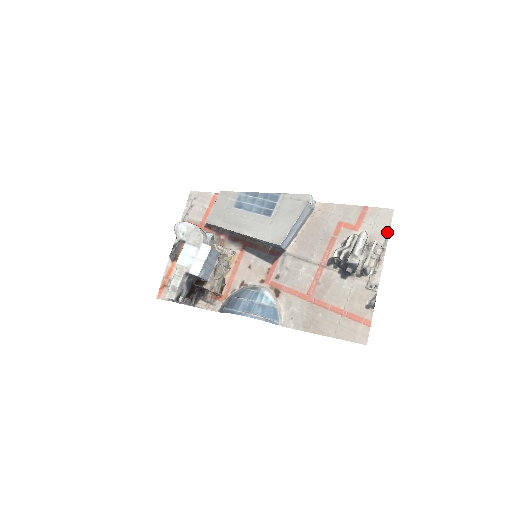
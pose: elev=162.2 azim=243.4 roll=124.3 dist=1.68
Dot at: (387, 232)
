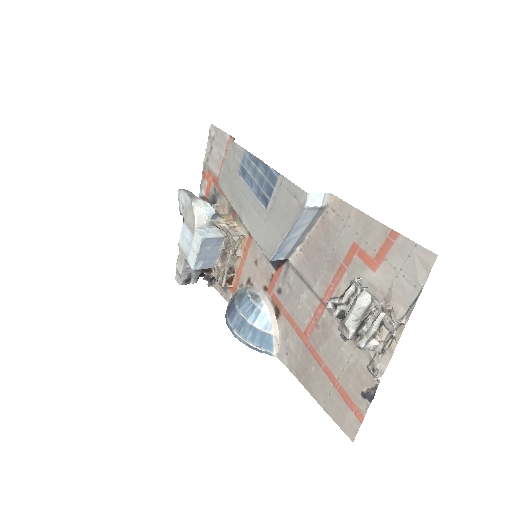
Dot at: (416, 294)
